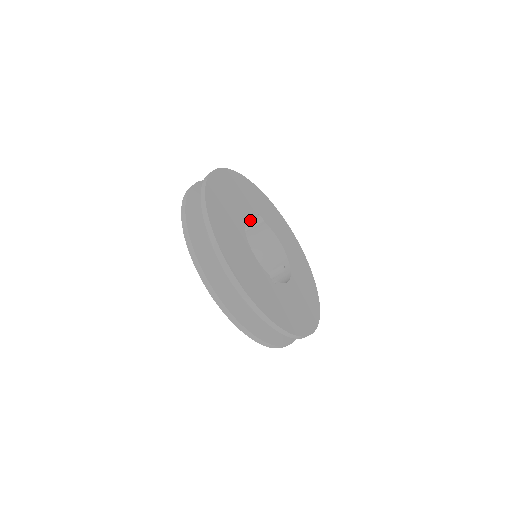
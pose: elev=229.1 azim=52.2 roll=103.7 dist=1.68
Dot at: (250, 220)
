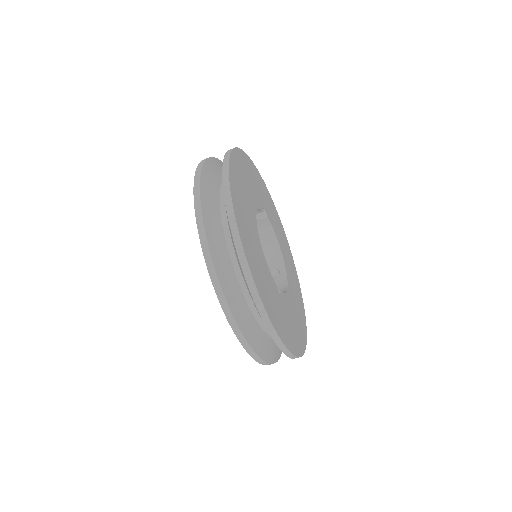
Dot at: occluded
